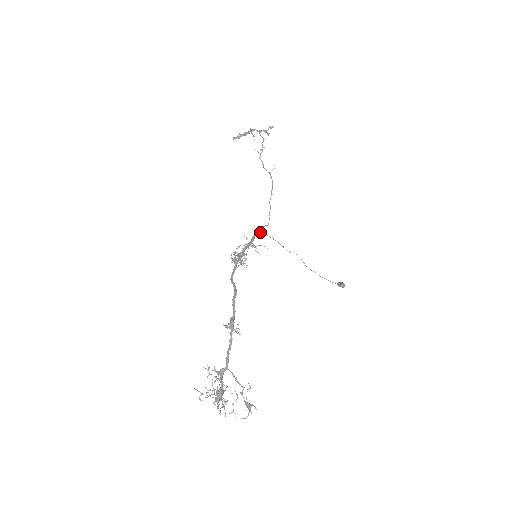
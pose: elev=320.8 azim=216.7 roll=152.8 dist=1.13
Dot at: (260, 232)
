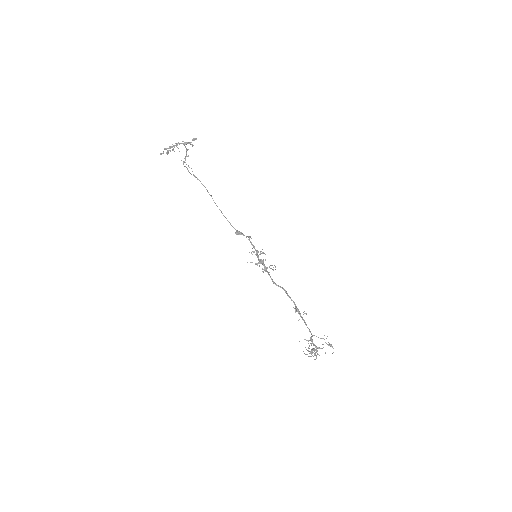
Dot at: occluded
